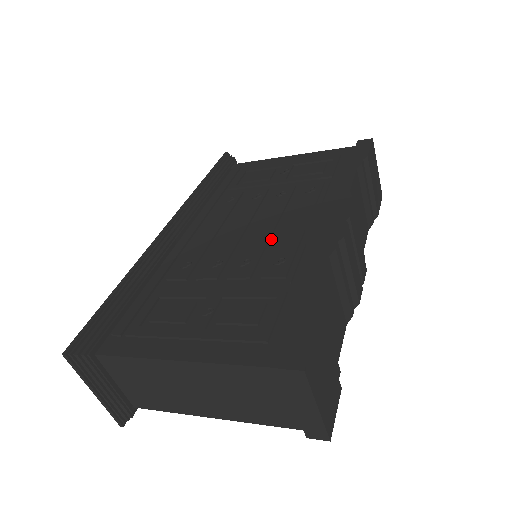
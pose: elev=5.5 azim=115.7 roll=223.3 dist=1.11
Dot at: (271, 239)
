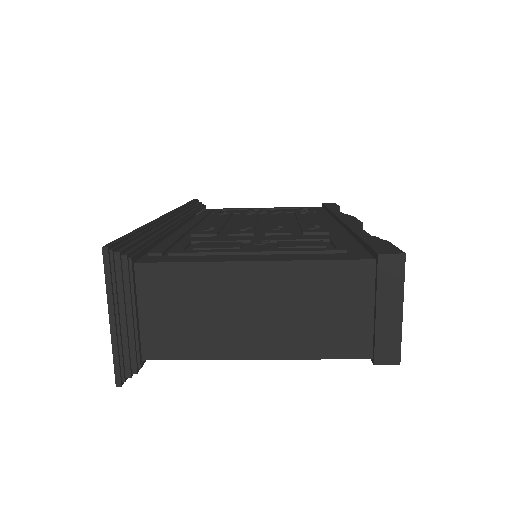
Dot at: (290, 225)
